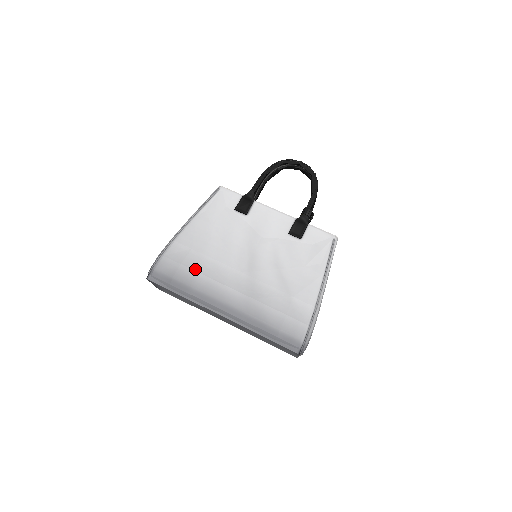
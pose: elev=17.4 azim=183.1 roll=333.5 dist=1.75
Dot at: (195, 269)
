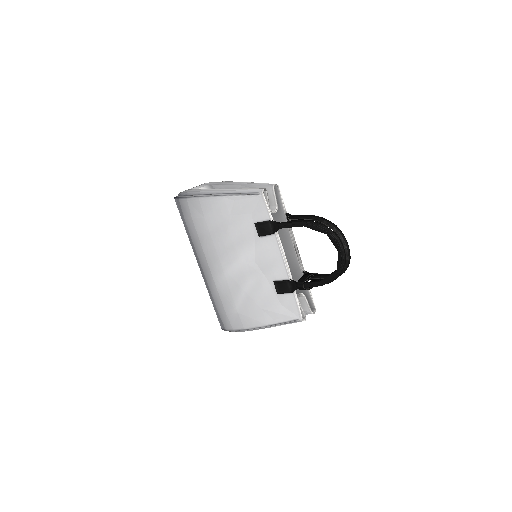
Dot at: (198, 232)
